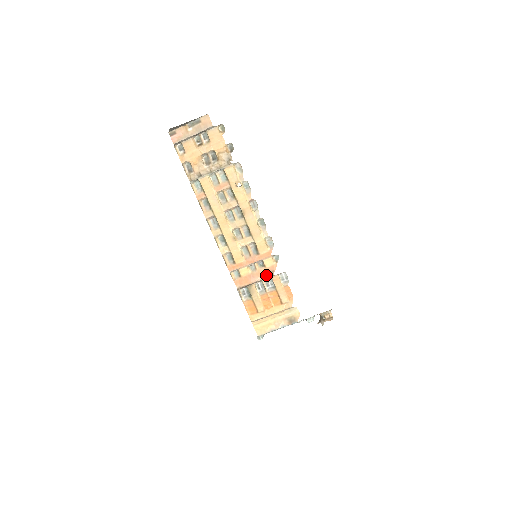
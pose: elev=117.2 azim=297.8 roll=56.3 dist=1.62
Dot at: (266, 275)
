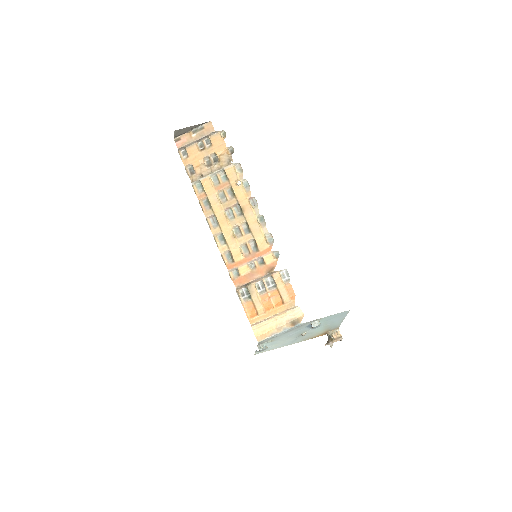
Dot at: (266, 272)
